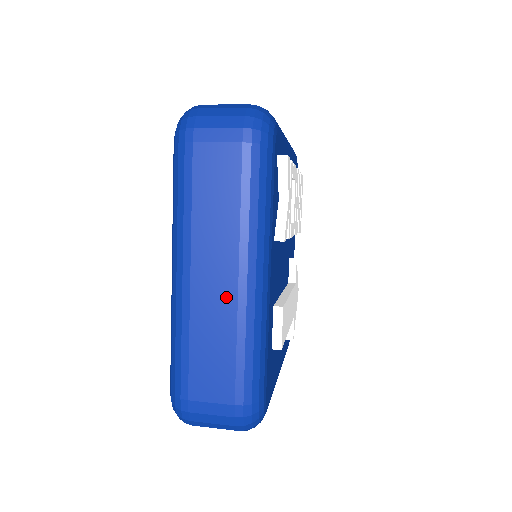
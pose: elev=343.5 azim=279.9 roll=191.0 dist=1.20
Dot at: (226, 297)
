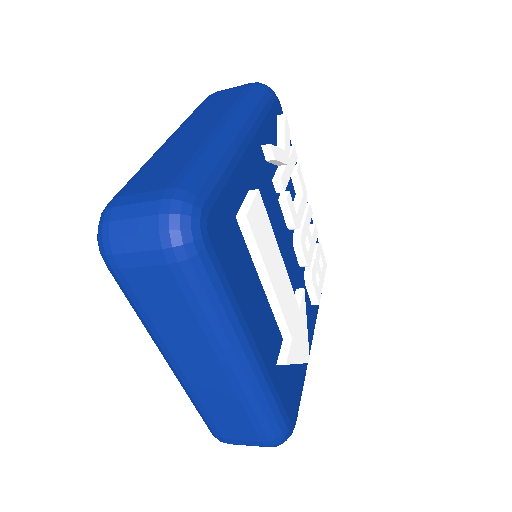
Dot at: (200, 136)
